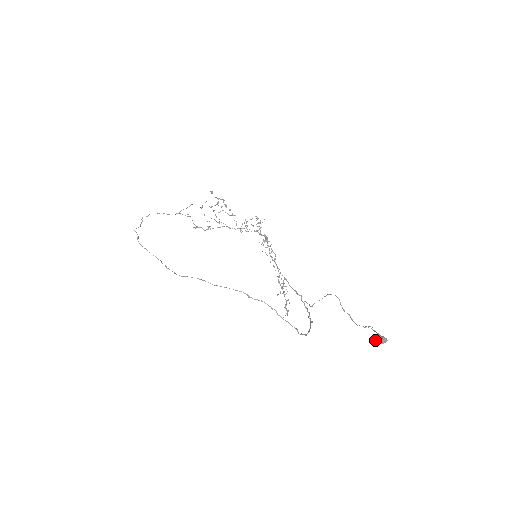
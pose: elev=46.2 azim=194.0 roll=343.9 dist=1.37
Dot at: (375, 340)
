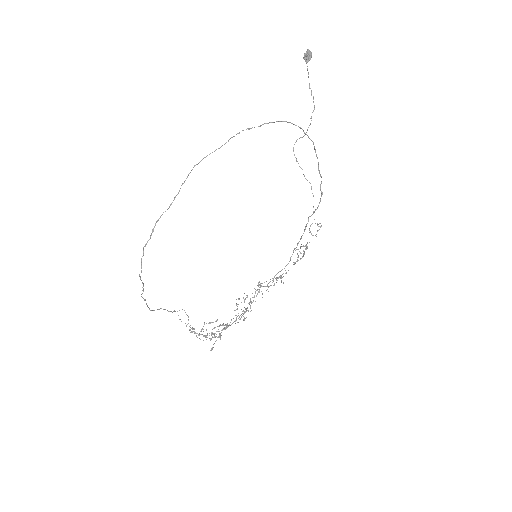
Dot at: (308, 59)
